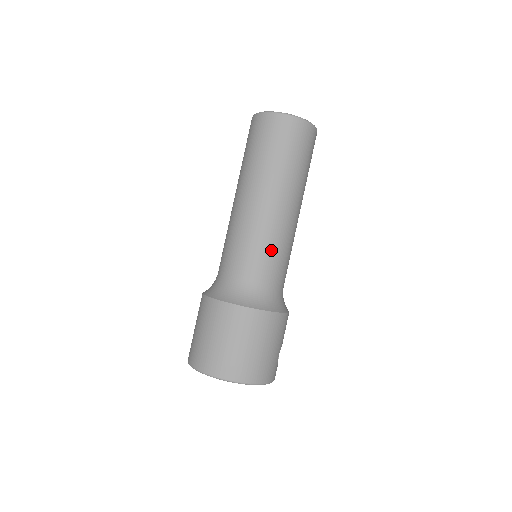
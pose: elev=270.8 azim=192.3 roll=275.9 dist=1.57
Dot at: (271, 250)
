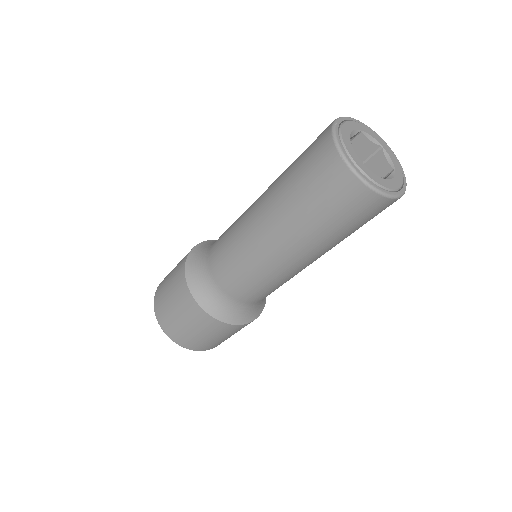
Dot at: occluded
